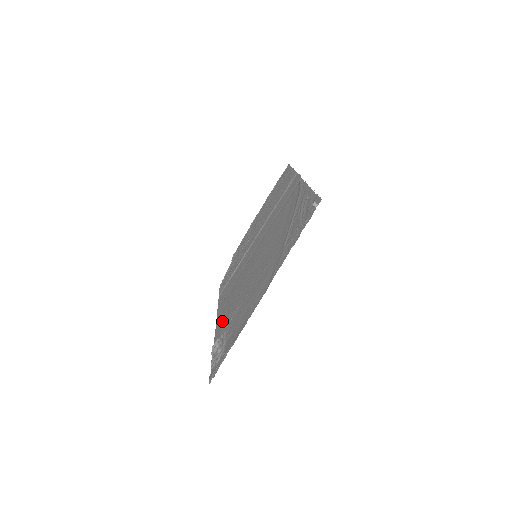
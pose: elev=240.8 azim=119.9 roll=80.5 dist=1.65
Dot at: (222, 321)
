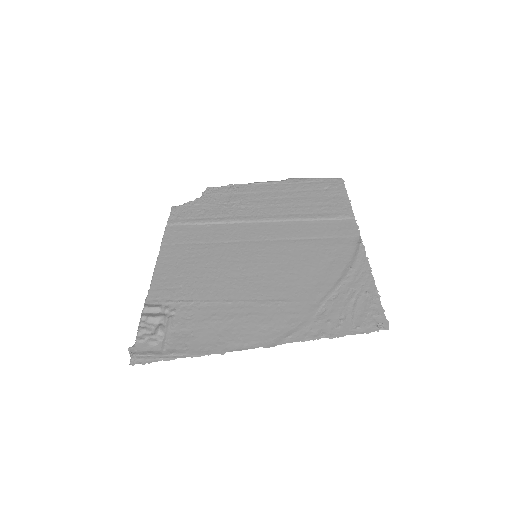
Dot at: (170, 282)
